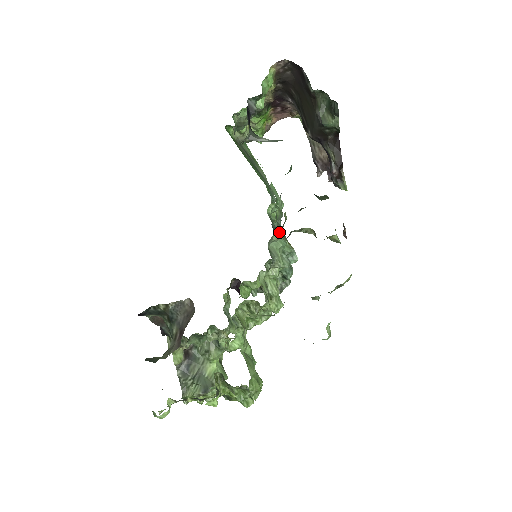
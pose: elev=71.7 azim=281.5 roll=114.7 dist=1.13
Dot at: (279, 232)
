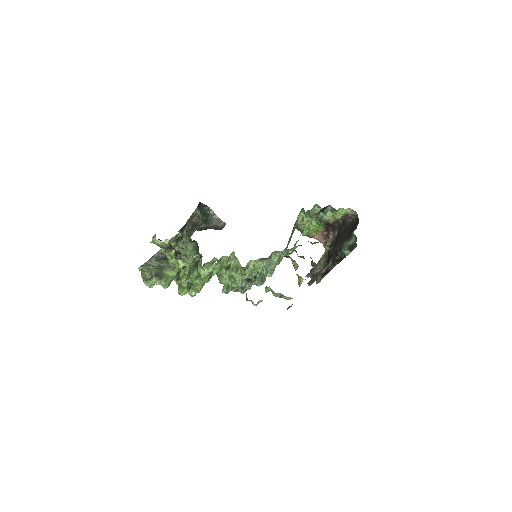
Dot at: occluded
